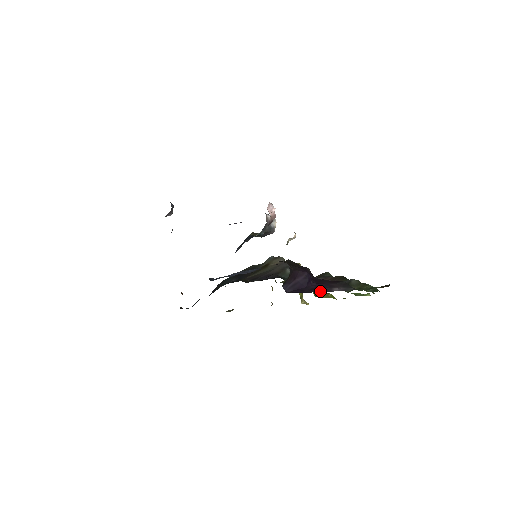
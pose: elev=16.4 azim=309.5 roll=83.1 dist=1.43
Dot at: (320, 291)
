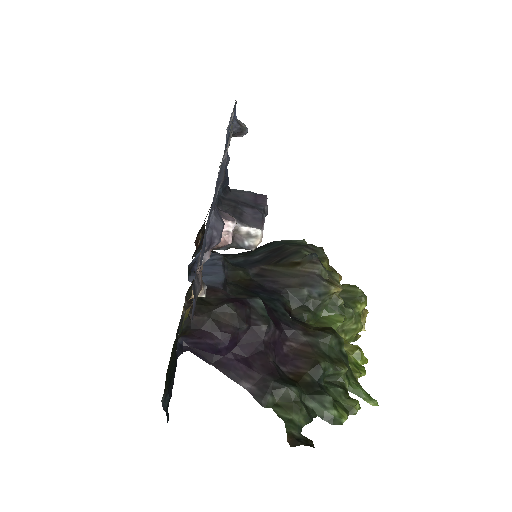
Dot at: (223, 372)
